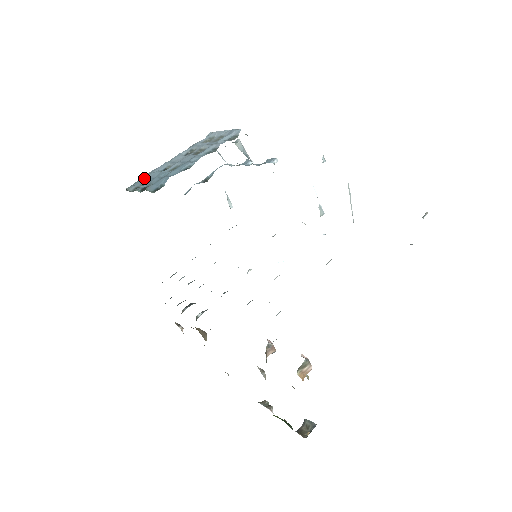
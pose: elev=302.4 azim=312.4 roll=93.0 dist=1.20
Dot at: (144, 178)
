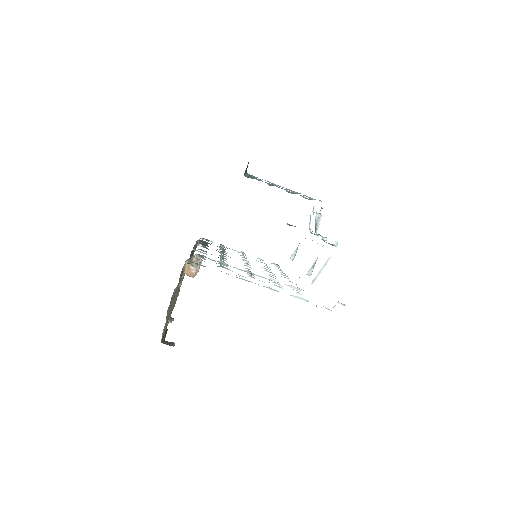
Dot at: (258, 179)
